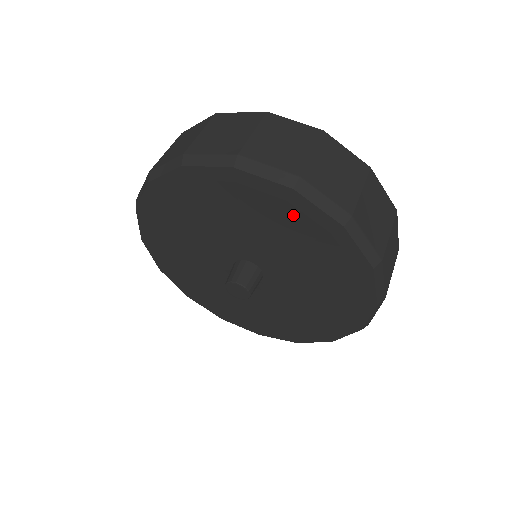
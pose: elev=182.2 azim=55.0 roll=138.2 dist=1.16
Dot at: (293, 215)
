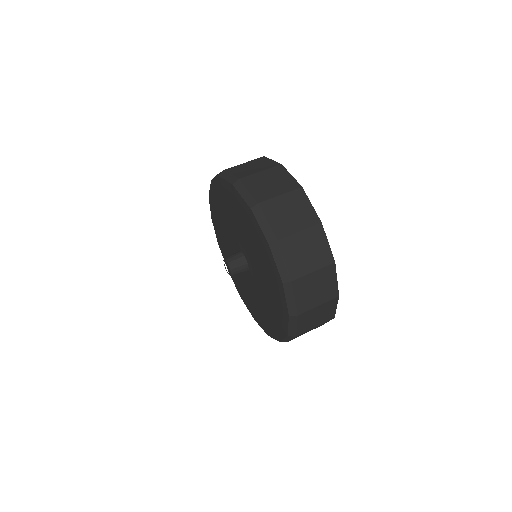
Dot at: (226, 194)
